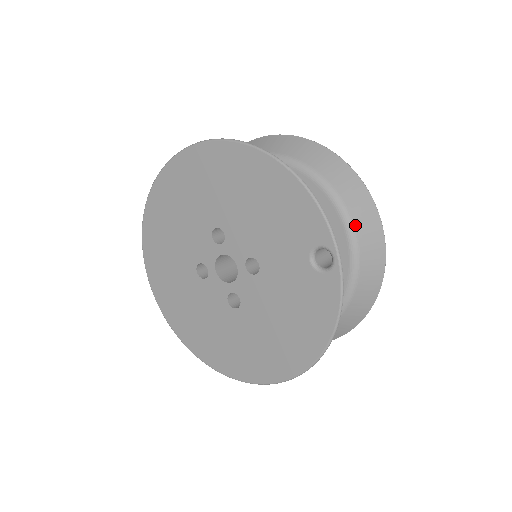
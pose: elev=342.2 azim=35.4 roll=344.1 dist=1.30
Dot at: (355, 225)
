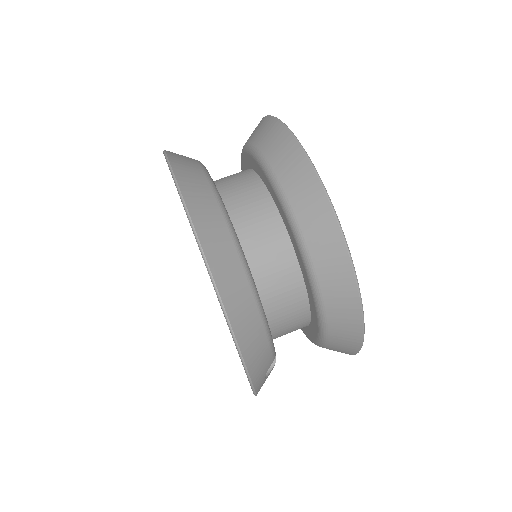
Dot at: (329, 336)
